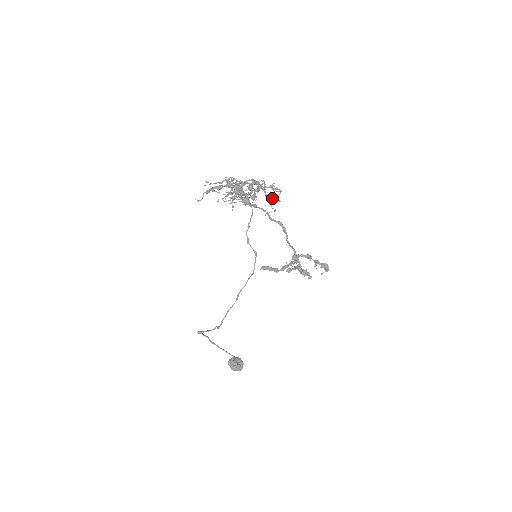
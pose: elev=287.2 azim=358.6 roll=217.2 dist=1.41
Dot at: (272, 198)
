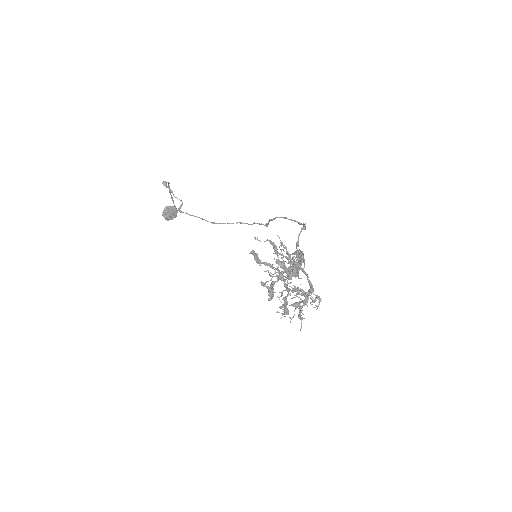
Dot at: (301, 318)
